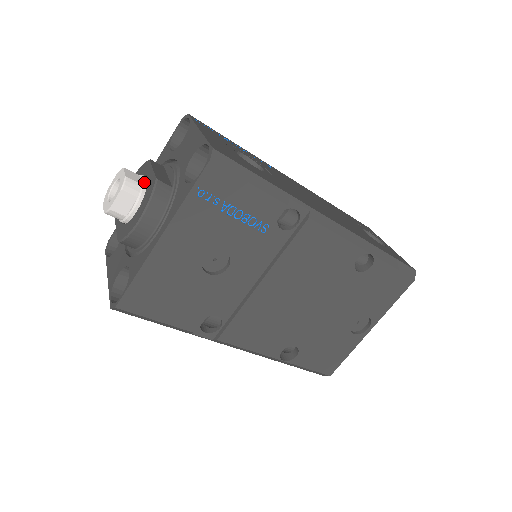
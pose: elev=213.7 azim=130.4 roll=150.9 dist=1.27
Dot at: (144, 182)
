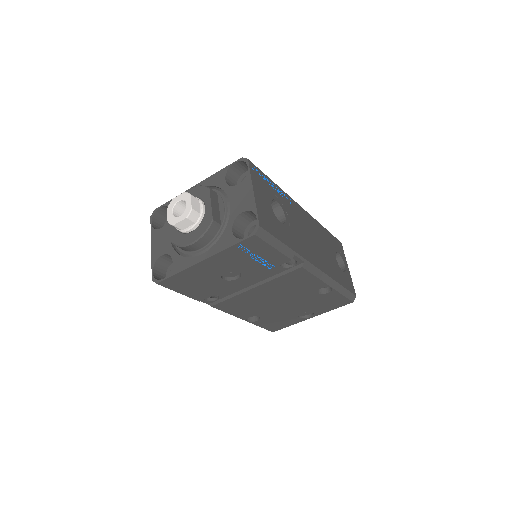
Dot at: (202, 212)
